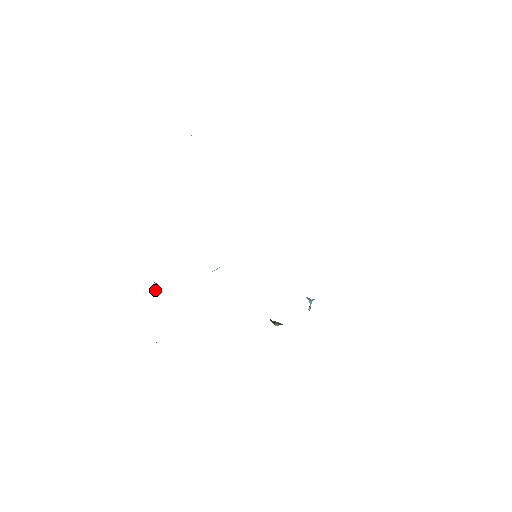
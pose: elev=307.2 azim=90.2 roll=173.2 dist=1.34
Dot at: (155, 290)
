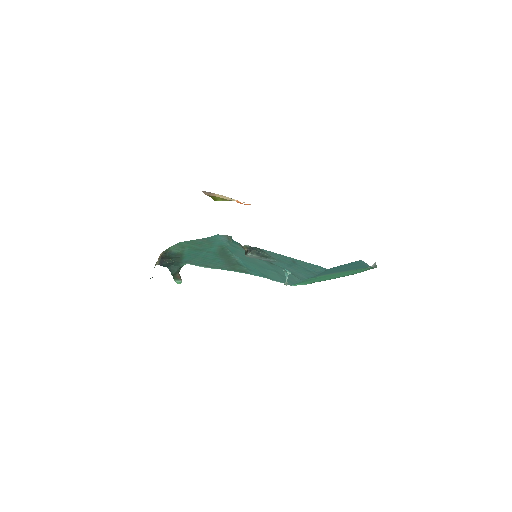
Dot at: (177, 275)
